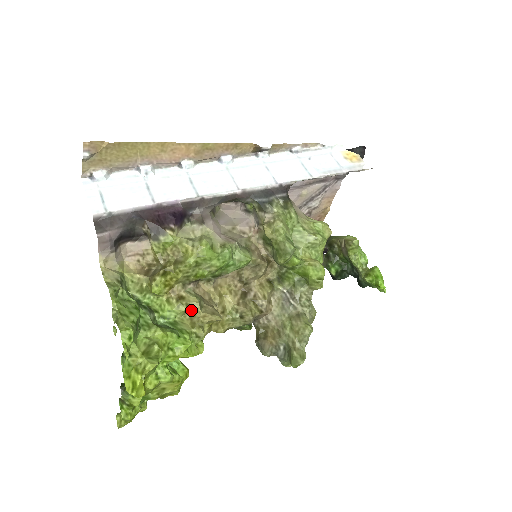
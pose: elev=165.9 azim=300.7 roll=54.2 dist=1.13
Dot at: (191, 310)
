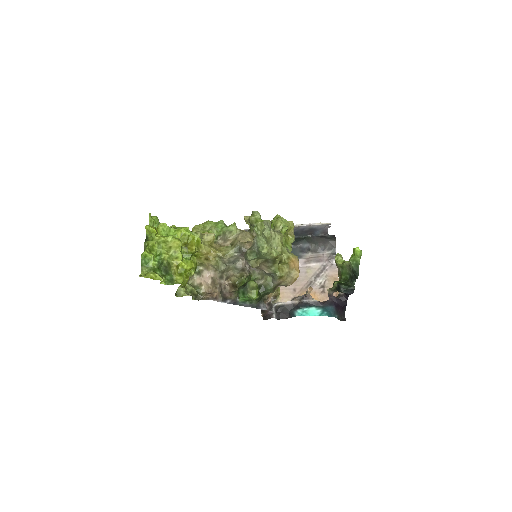
Dot at: occluded
